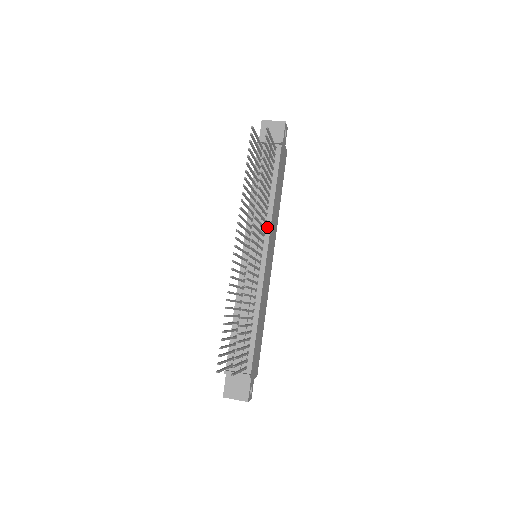
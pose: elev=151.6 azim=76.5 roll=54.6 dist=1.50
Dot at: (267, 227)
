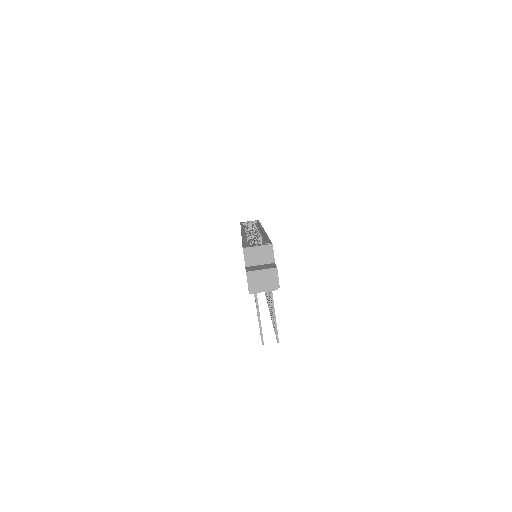
Dot at: occluded
